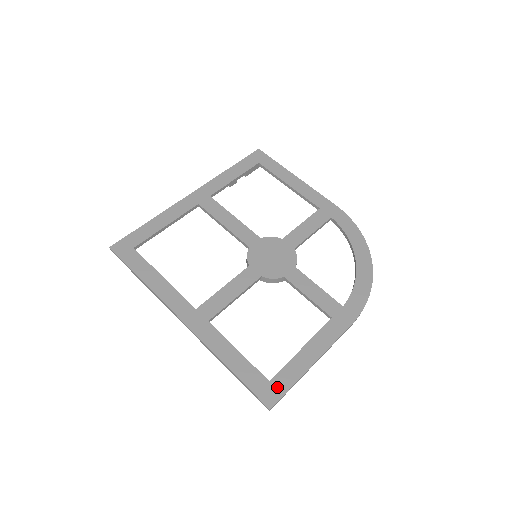
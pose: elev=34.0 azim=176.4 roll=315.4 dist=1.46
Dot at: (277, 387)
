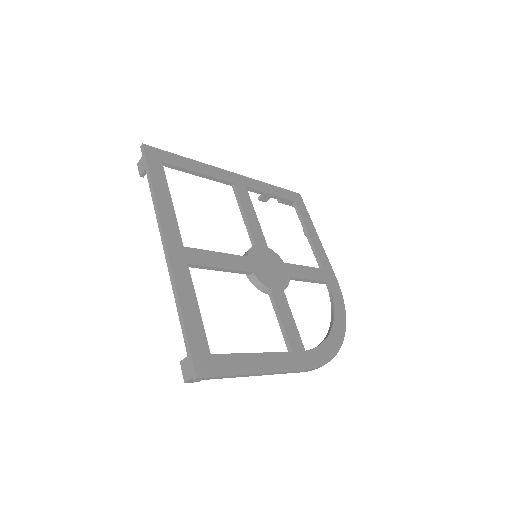
Dot at: (215, 365)
